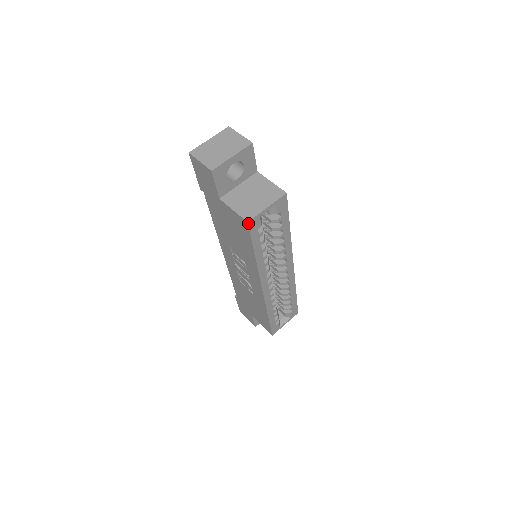
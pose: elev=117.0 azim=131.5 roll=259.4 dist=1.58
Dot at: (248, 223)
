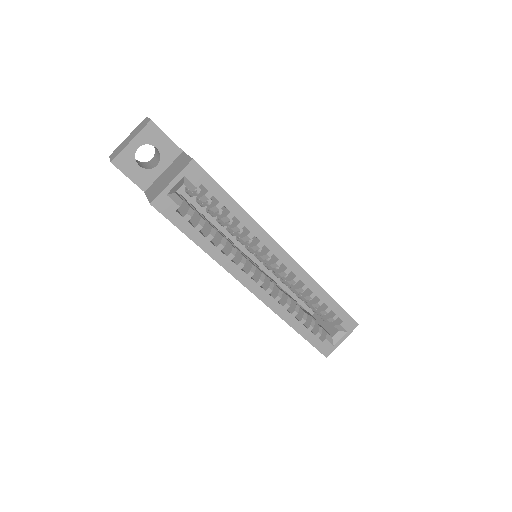
Dot at: (152, 205)
